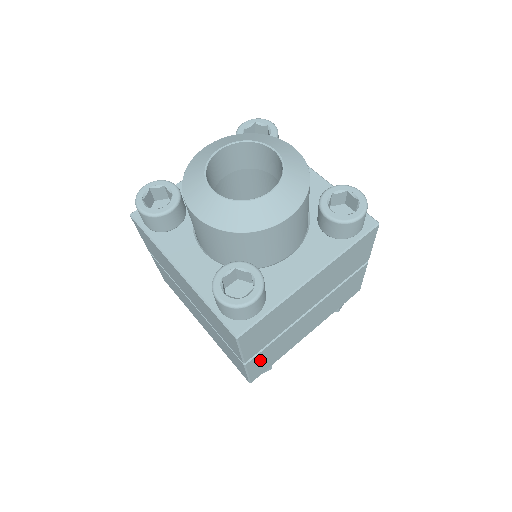
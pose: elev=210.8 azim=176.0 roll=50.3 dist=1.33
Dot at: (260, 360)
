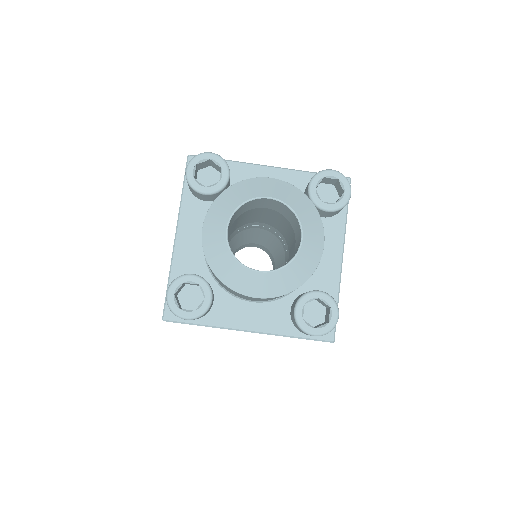
Dot at: occluded
